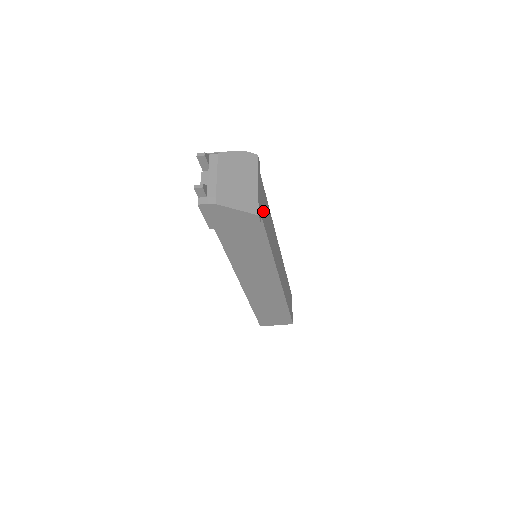
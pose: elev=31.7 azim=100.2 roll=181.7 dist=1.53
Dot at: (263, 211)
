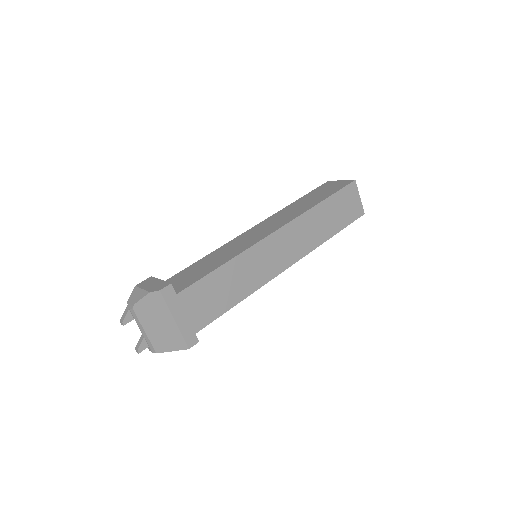
Dot at: (202, 314)
